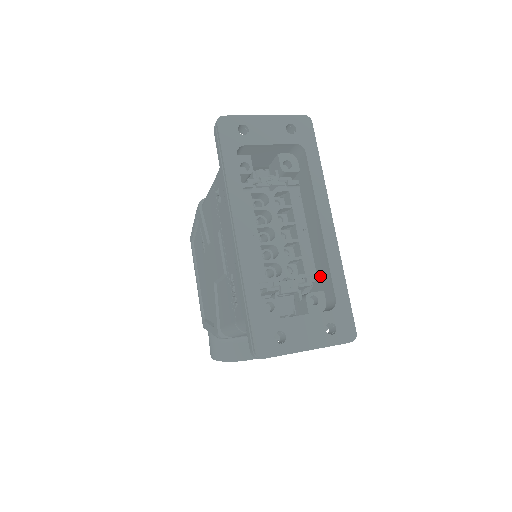
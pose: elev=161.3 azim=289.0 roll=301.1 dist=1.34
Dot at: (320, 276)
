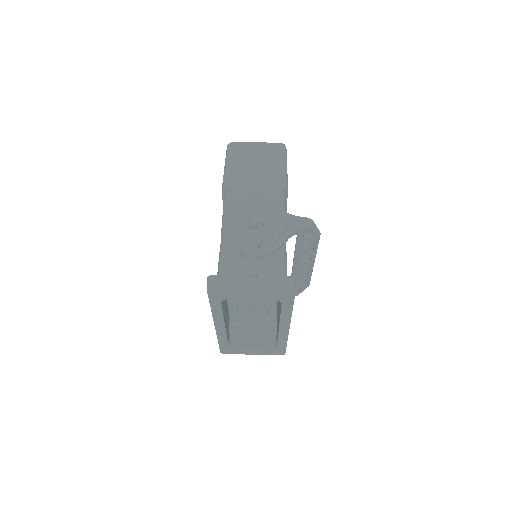
Dot at: (277, 326)
